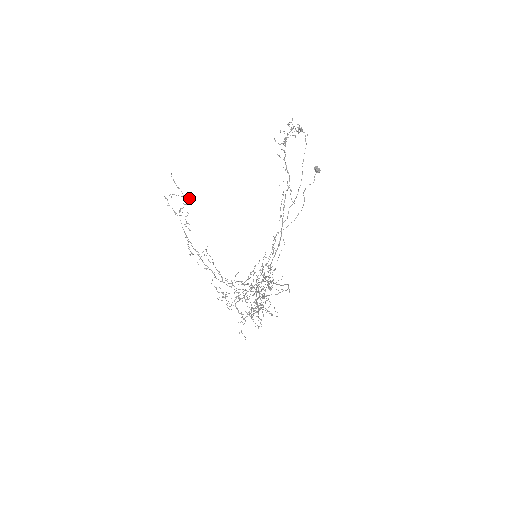
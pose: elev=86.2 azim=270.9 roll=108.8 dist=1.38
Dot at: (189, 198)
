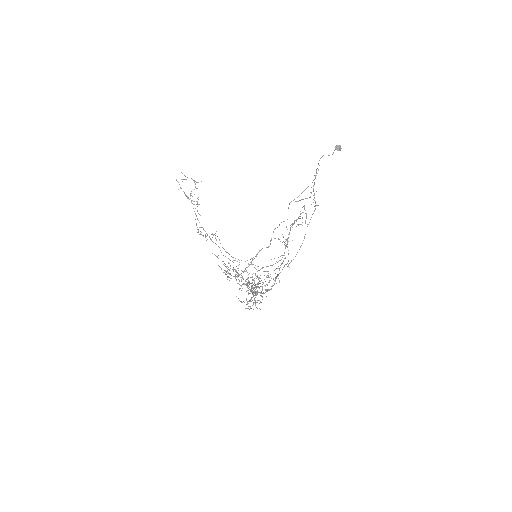
Dot at: occluded
